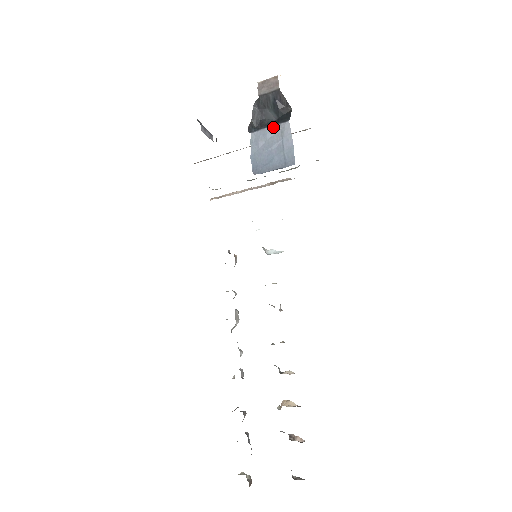
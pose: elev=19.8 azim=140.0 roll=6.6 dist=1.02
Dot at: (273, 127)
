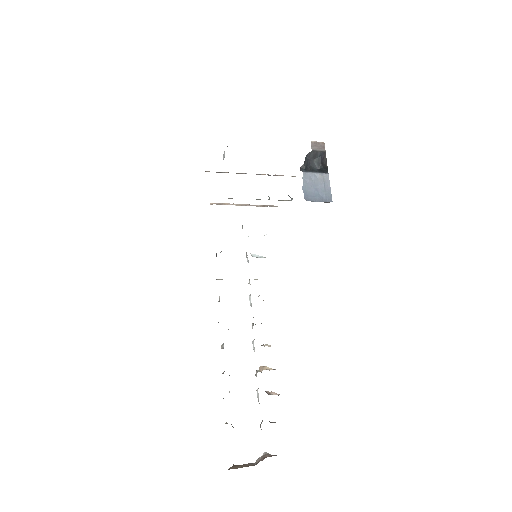
Dot at: (318, 174)
